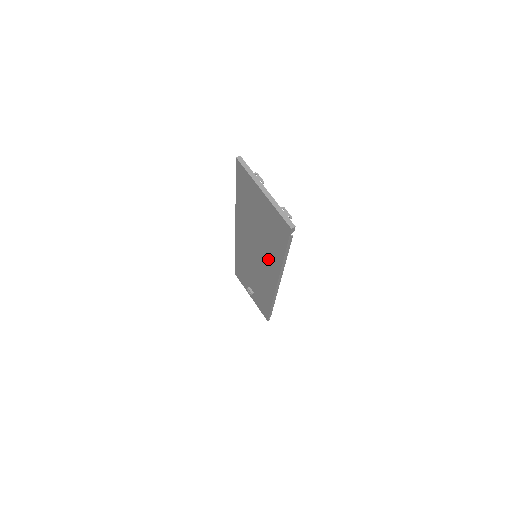
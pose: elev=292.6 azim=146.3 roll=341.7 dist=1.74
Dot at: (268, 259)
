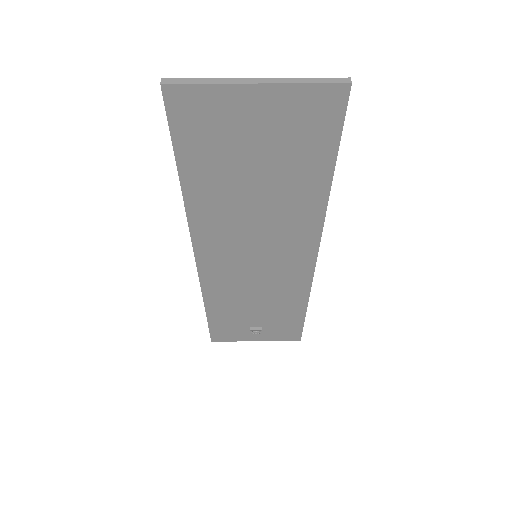
Dot at: (290, 227)
